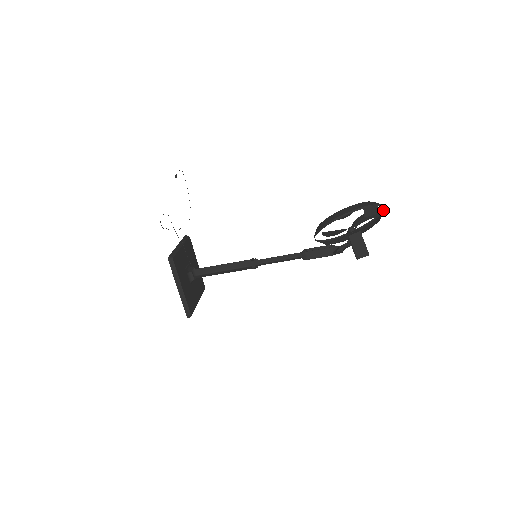
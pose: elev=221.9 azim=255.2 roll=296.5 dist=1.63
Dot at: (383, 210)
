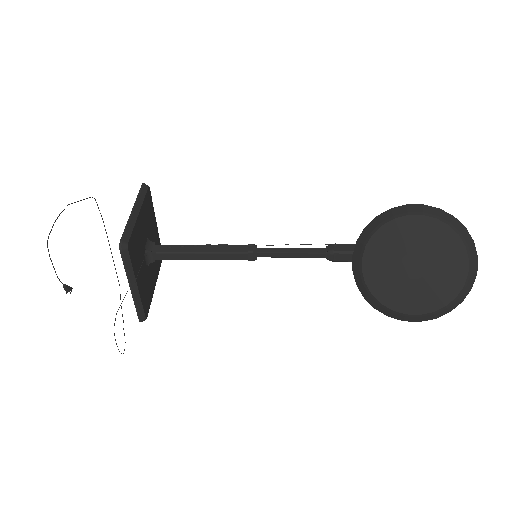
Dot at: (477, 258)
